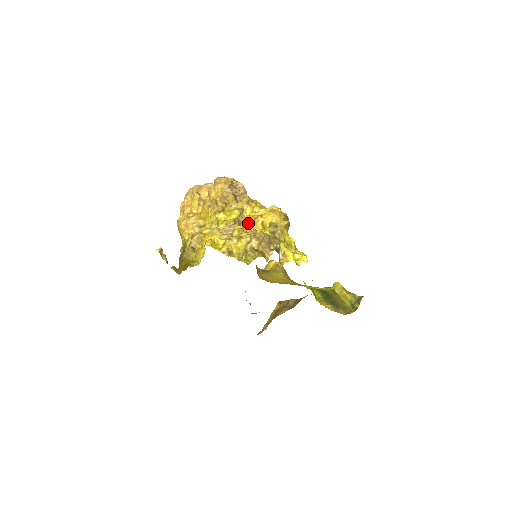
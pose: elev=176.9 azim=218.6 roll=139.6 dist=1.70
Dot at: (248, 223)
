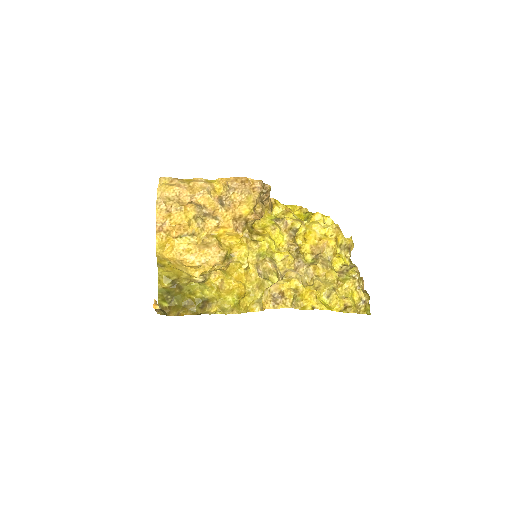
Dot at: (308, 247)
